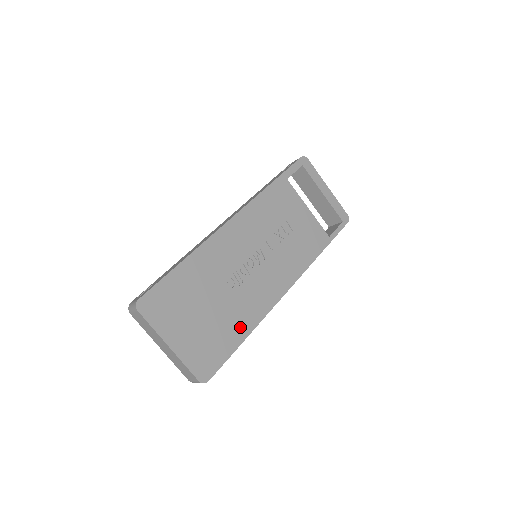
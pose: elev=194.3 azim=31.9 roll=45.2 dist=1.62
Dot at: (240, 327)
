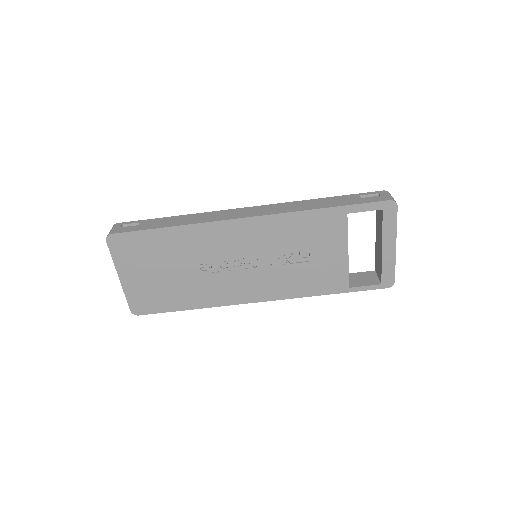
Dot at: (191, 300)
